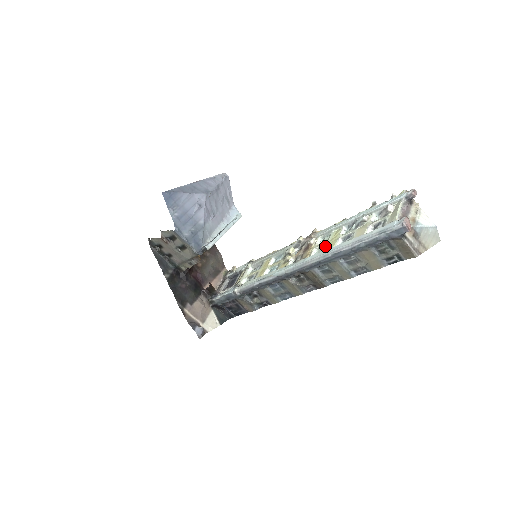
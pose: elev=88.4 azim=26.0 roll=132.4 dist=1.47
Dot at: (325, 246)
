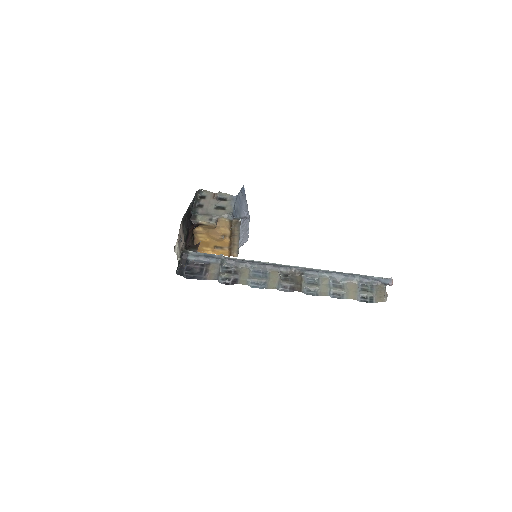
Dot at: occluded
